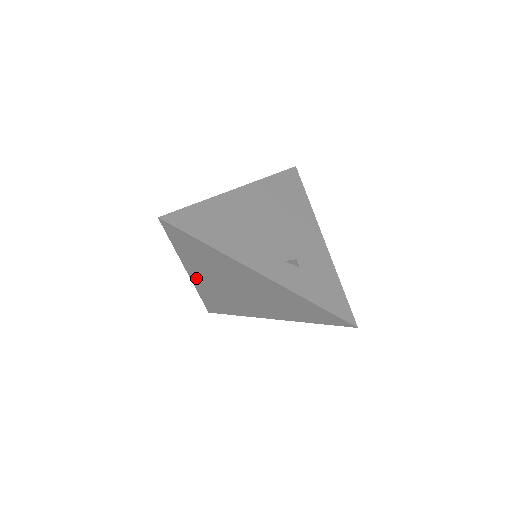
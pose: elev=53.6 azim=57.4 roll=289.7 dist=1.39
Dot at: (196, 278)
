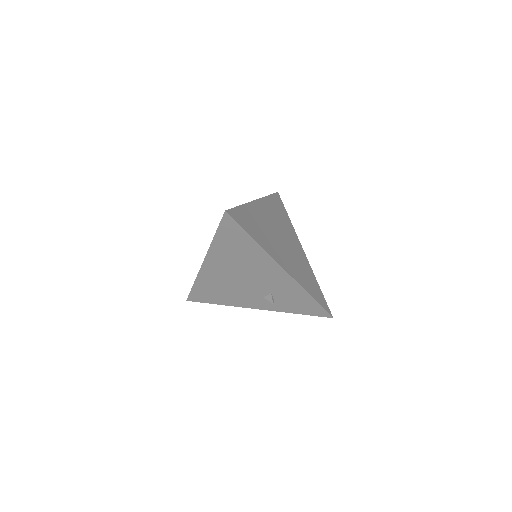
Dot at: occluded
